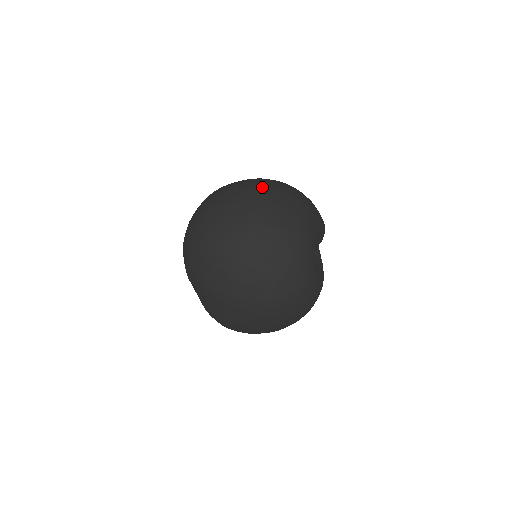
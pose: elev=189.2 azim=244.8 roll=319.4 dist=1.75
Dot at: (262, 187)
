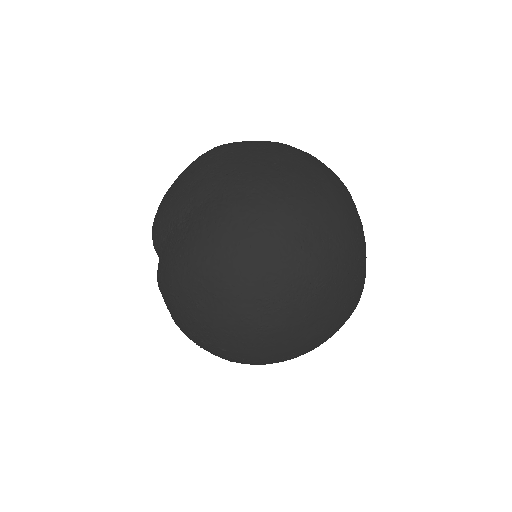
Dot at: (333, 275)
